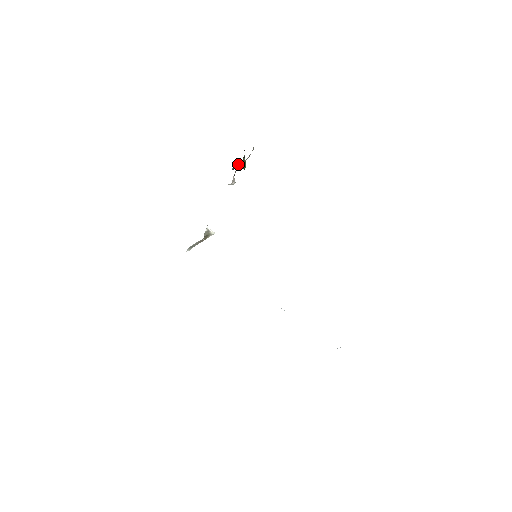
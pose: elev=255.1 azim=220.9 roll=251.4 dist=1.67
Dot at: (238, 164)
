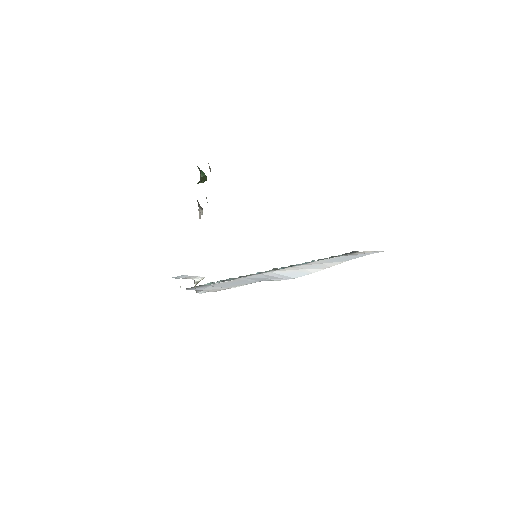
Dot at: occluded
